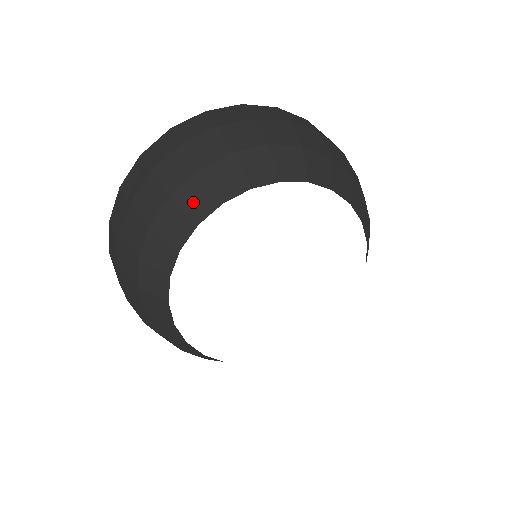
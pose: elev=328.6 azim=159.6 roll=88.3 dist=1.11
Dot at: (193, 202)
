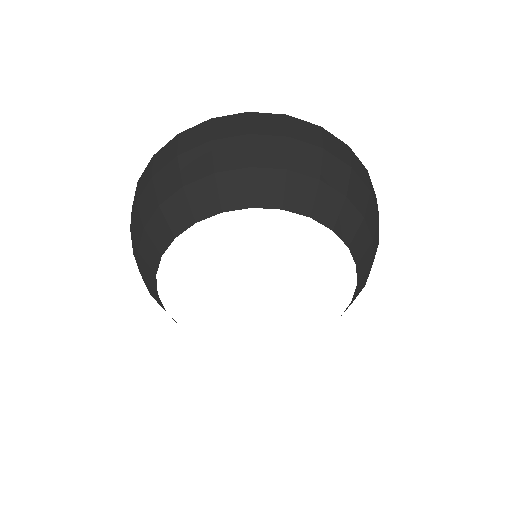
Dot at: (229, 191)
